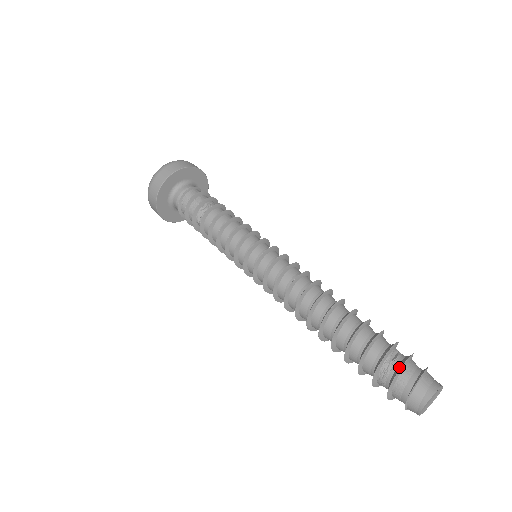
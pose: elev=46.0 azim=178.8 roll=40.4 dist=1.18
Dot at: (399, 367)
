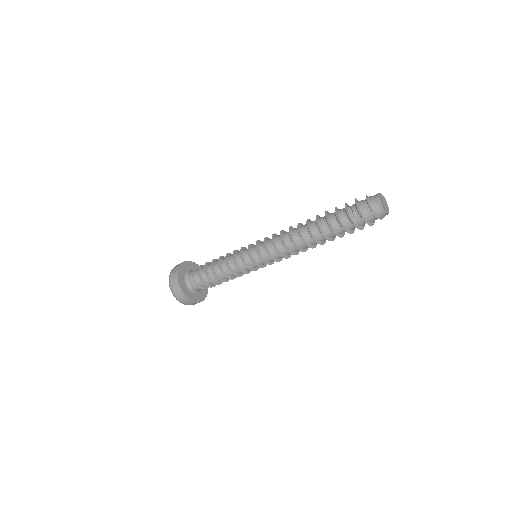
Dot at: (358, 212)
